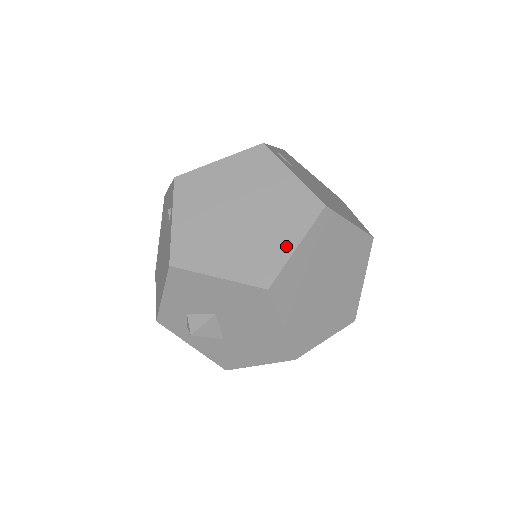
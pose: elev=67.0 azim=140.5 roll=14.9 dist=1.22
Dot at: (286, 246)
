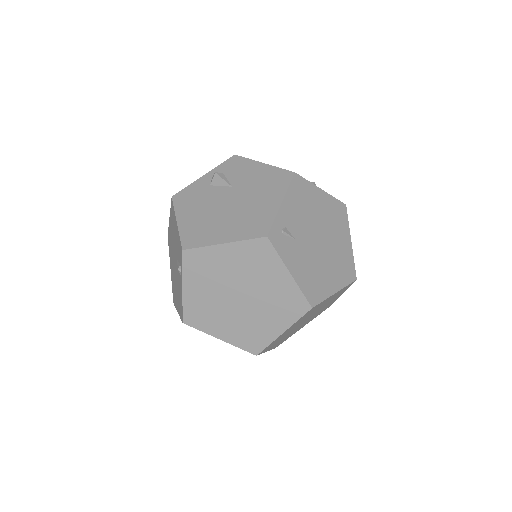
Dot at: (274, 331)
